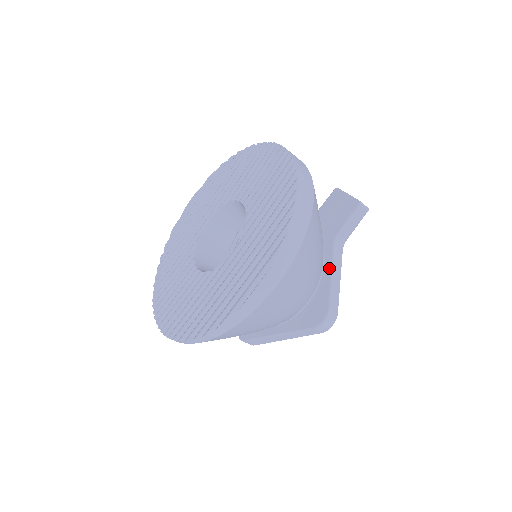
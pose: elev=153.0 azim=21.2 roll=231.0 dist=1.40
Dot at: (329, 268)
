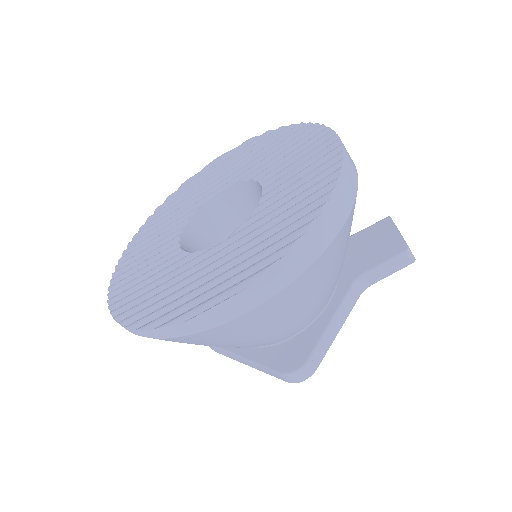
Dot at: (332, 310)
